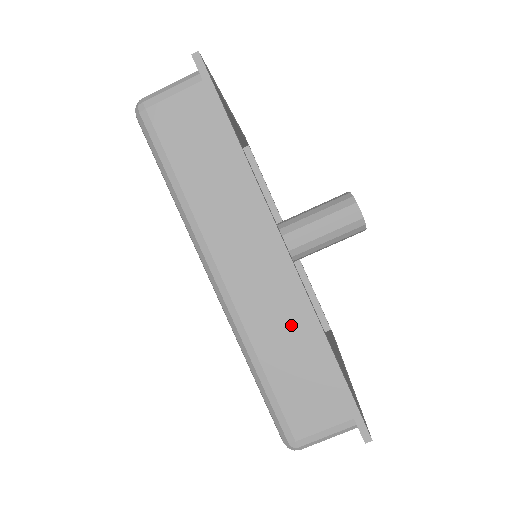
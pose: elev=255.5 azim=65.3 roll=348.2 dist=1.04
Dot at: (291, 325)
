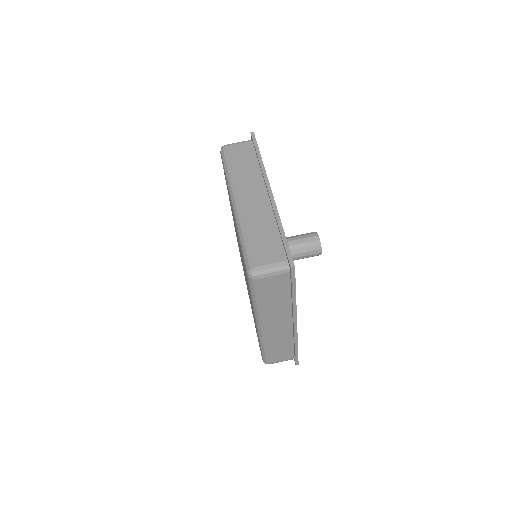
Dot at: (266, 220)
